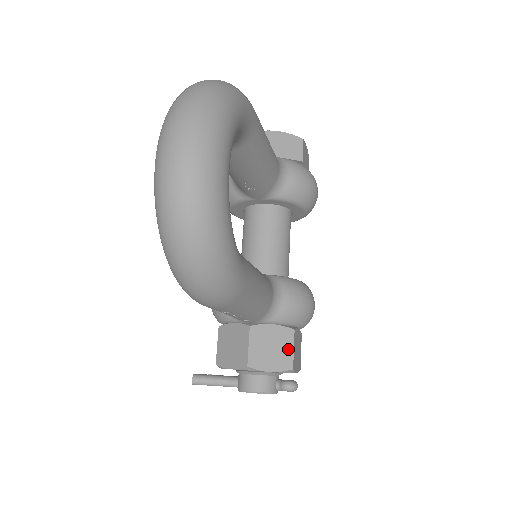
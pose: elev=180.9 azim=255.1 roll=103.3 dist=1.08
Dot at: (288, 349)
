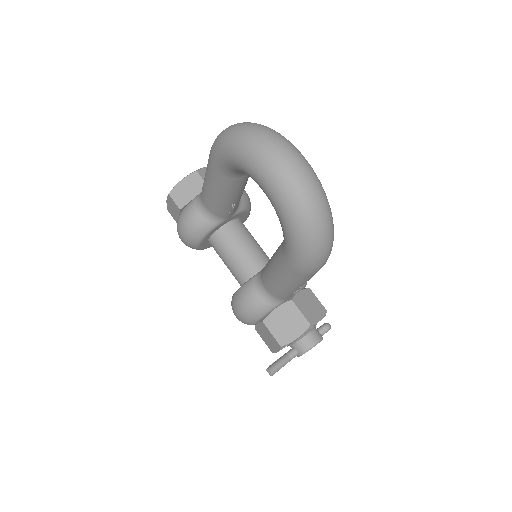
Dot at: (316, 301)
